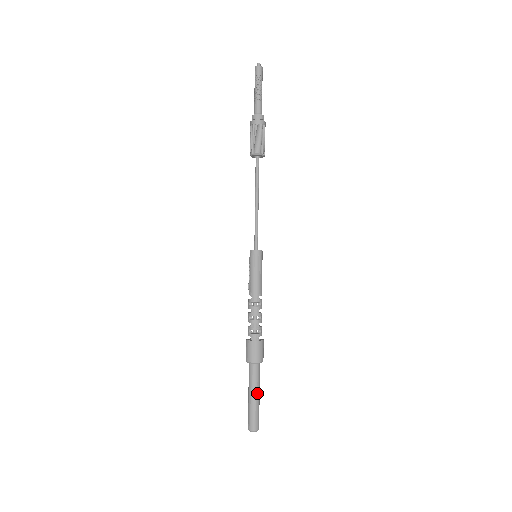
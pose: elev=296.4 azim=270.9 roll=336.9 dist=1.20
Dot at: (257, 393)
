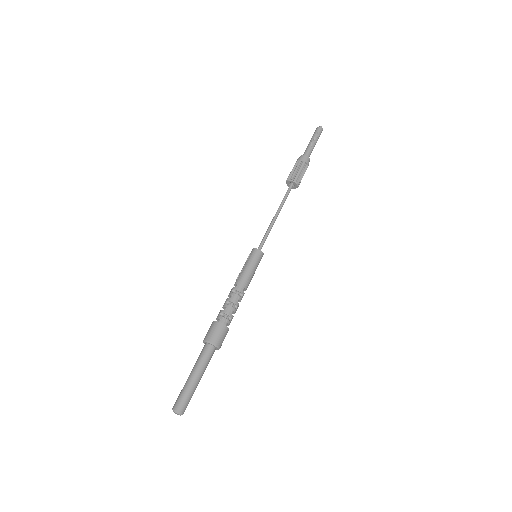
Dot at: (200, 375)
